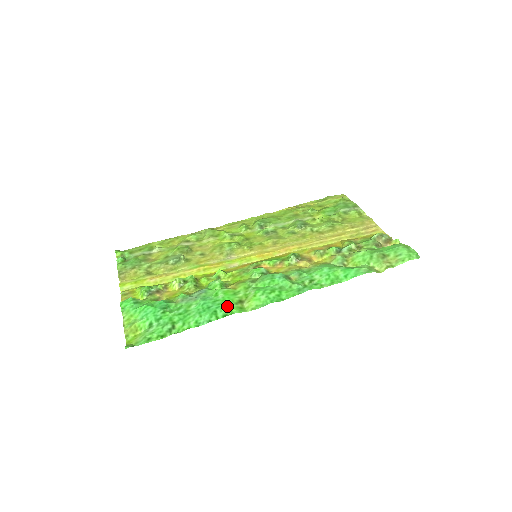
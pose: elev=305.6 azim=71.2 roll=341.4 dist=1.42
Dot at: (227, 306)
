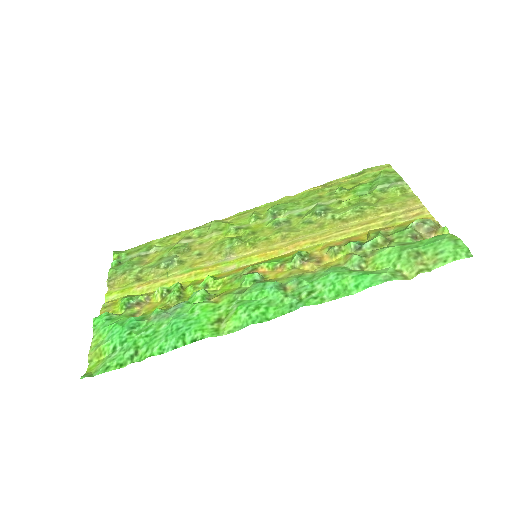
Dot at: (199, 327)
